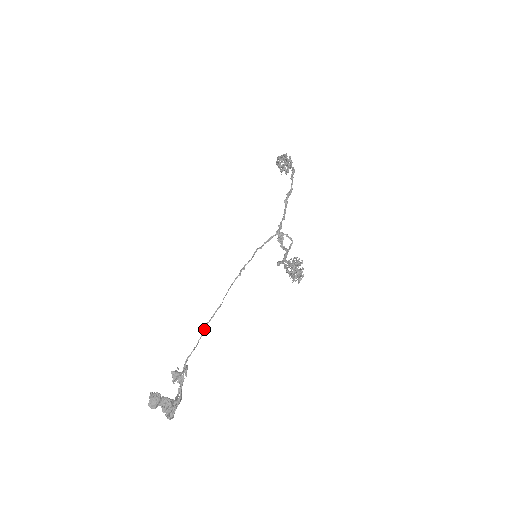
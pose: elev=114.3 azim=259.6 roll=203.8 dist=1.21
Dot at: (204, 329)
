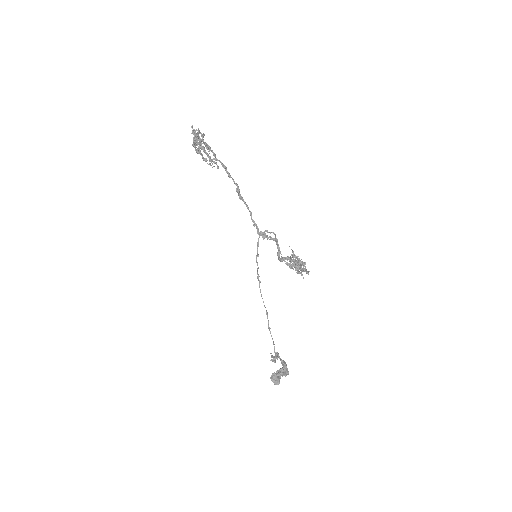
Dot at: (270, 332)
